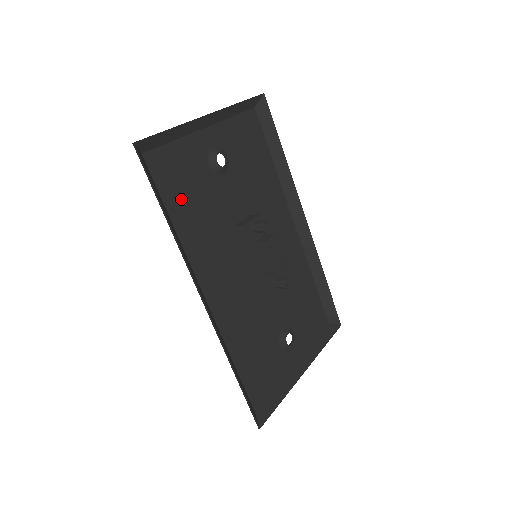
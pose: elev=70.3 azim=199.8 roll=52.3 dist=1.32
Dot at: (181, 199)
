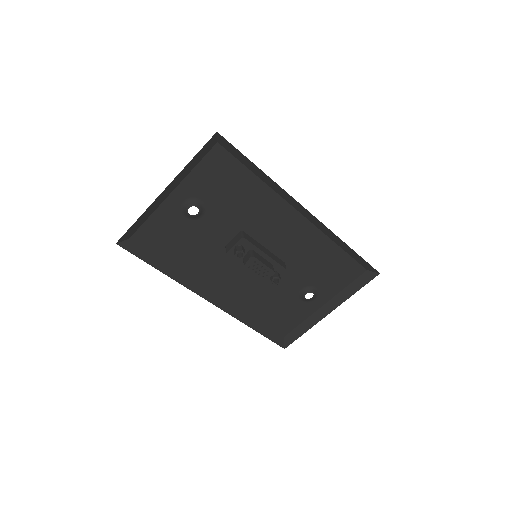
Dot at: (172, 249)
